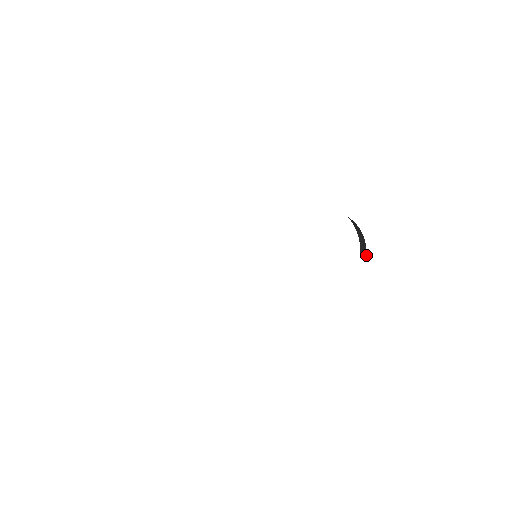
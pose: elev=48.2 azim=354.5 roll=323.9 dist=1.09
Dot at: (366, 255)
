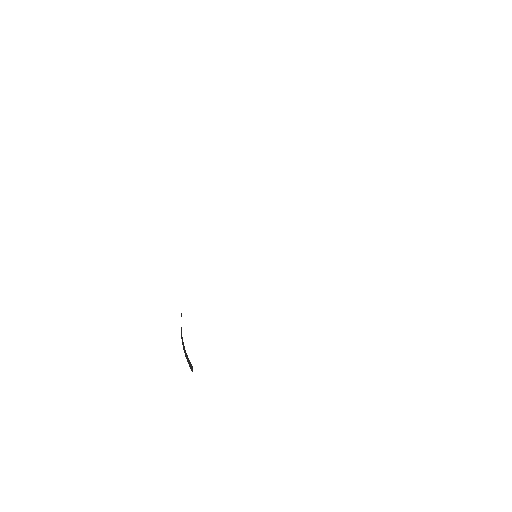
Dot at: occluded
